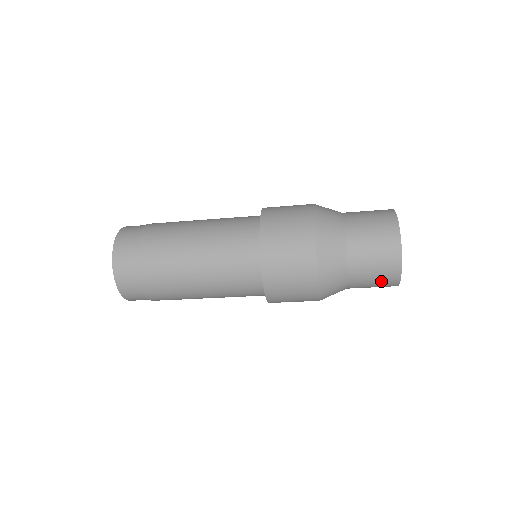
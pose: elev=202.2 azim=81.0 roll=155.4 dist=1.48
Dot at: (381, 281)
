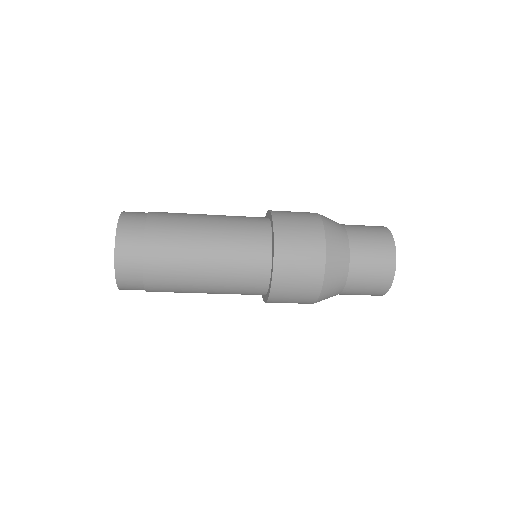
Dot at: (376, 281)
